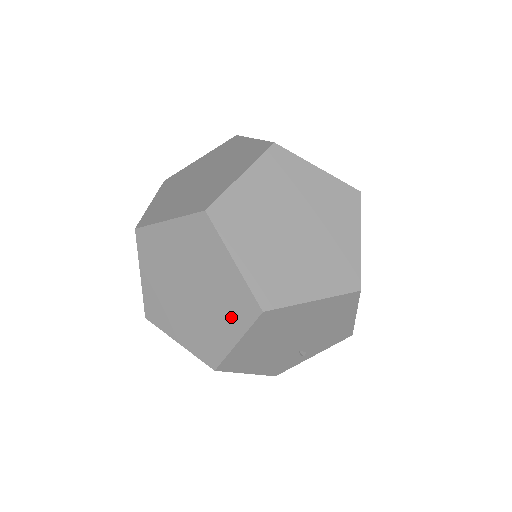
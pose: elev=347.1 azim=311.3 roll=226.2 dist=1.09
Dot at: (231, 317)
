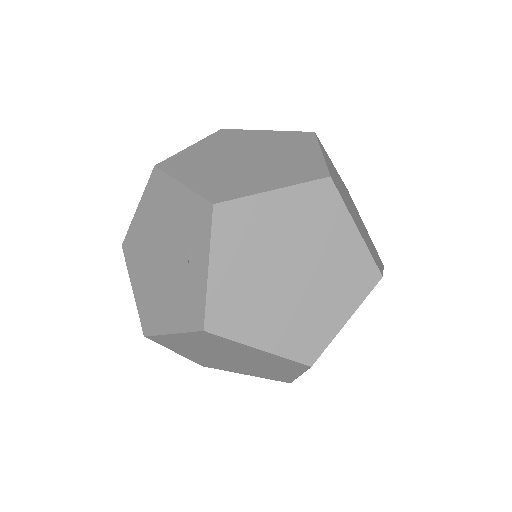
Dot at: (345, 292)
